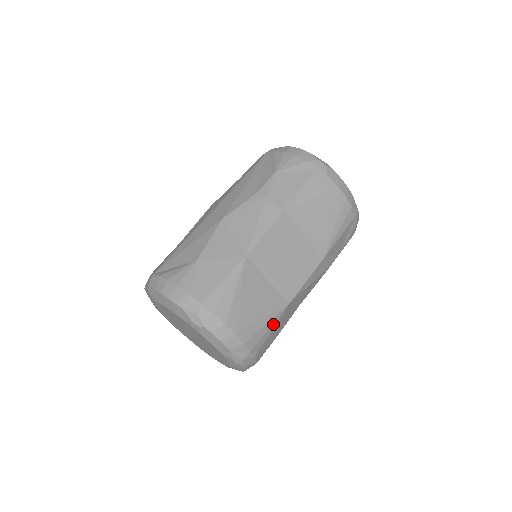
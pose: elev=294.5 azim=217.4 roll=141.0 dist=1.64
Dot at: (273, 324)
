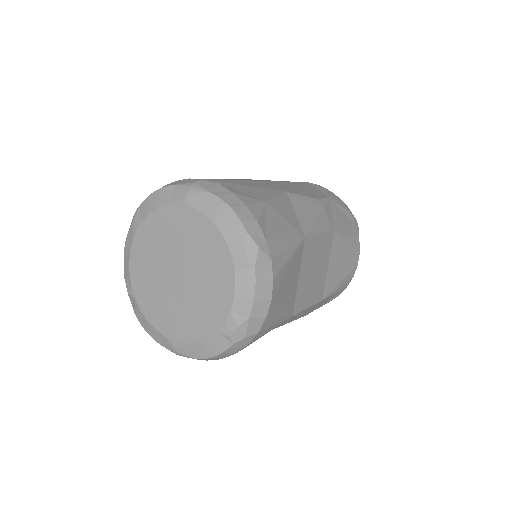
Dot at: (277, 324)
